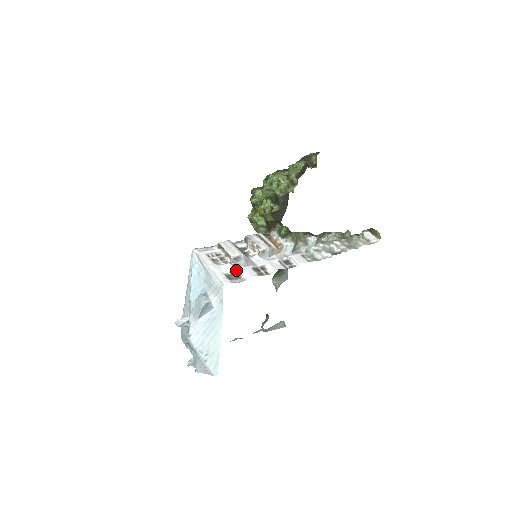
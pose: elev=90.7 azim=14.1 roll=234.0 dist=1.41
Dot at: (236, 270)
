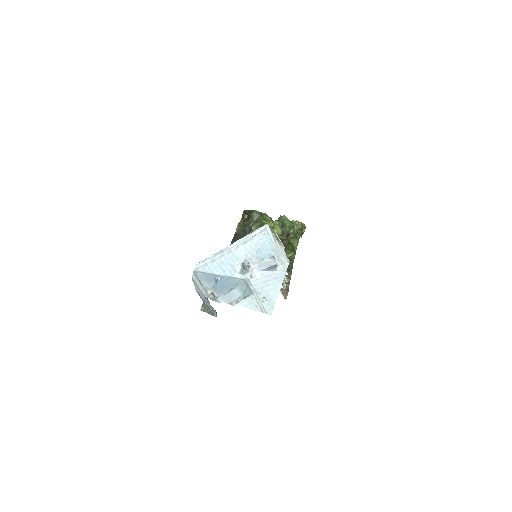
Dot at: occluded
